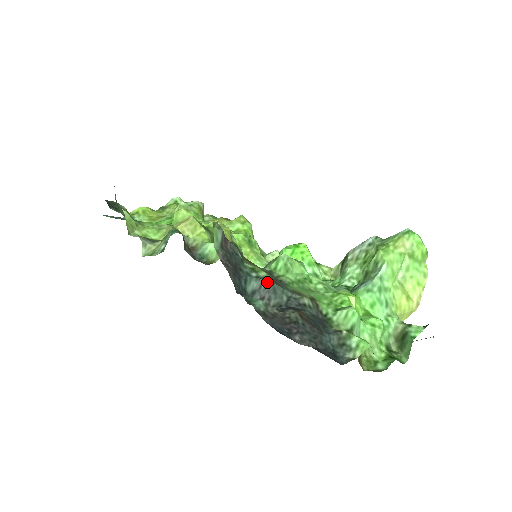
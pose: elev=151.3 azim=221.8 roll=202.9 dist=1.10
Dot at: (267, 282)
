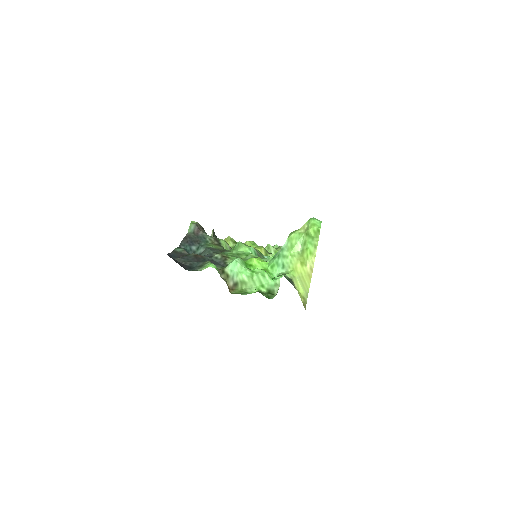
Dot at: (207, 248)
